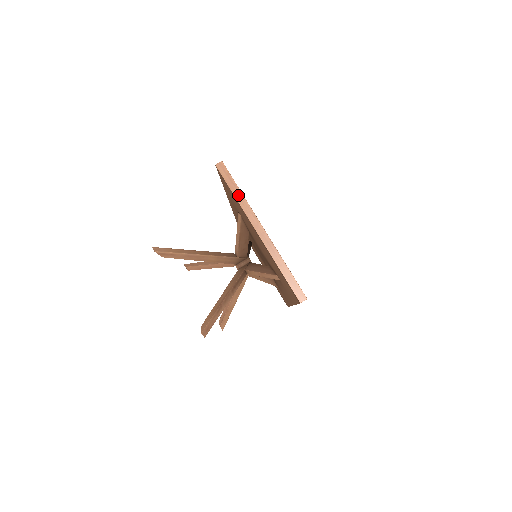
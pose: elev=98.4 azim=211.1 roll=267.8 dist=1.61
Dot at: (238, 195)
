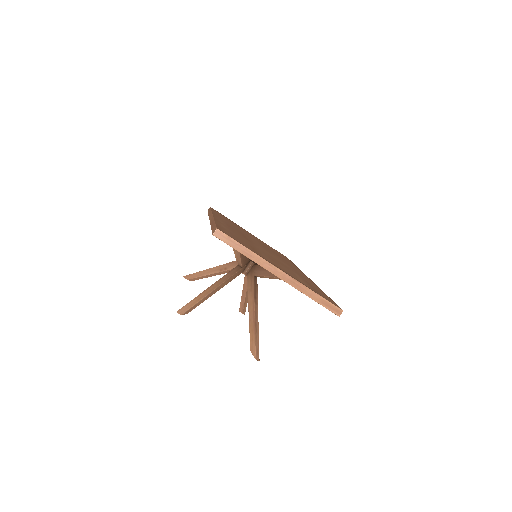
Dot at: (247, 253)
